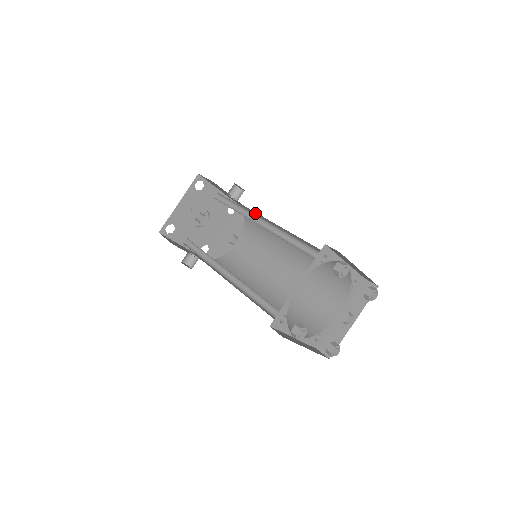
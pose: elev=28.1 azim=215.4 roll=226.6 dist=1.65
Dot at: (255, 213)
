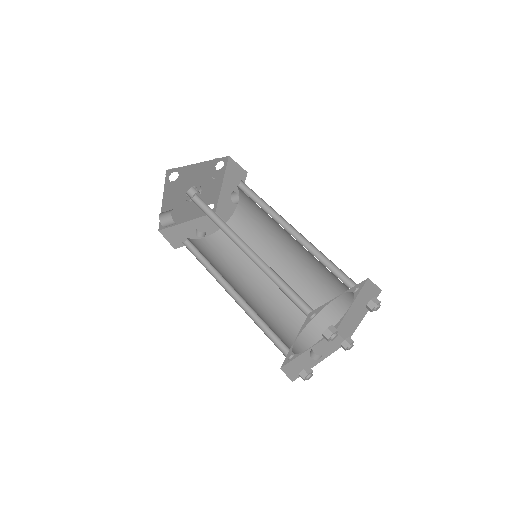
Dot at: (256, 223)
